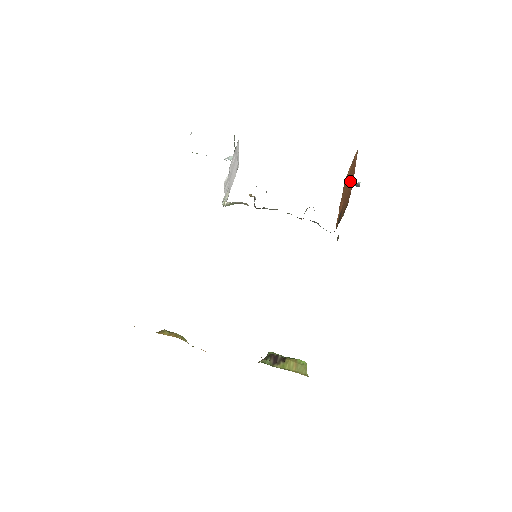
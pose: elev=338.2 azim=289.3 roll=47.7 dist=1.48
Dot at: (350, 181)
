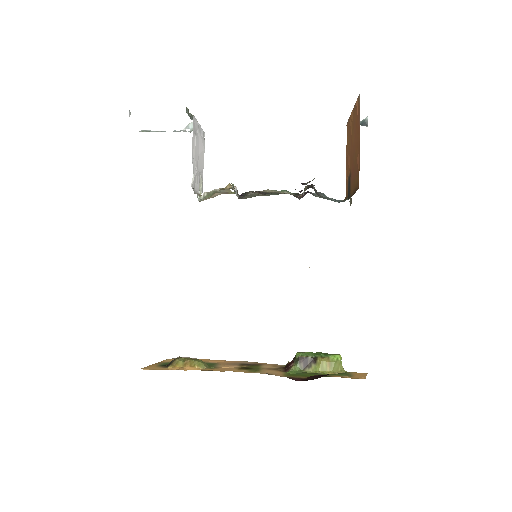
Dot at: (355, 139)
